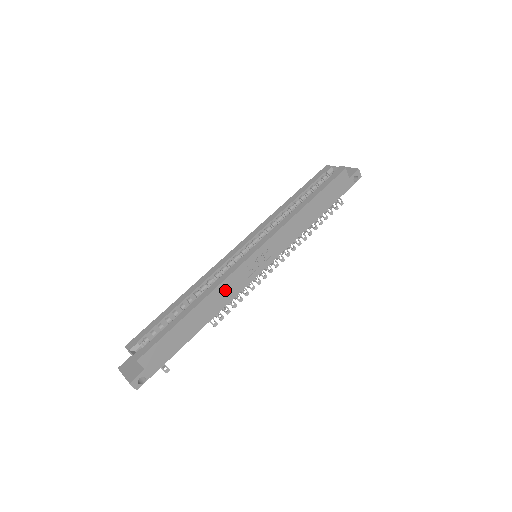
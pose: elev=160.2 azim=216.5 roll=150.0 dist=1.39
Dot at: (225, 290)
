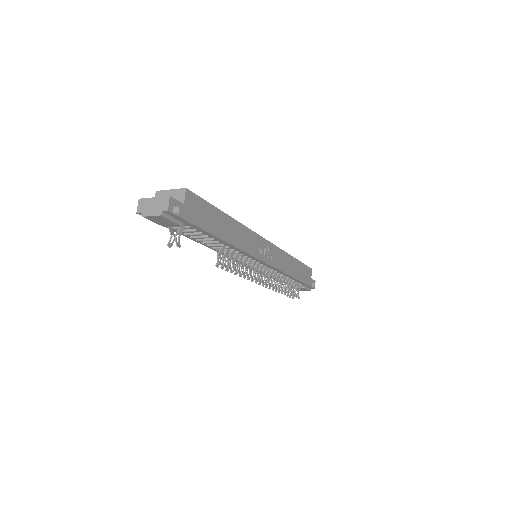
Dot at: (246, 237)
